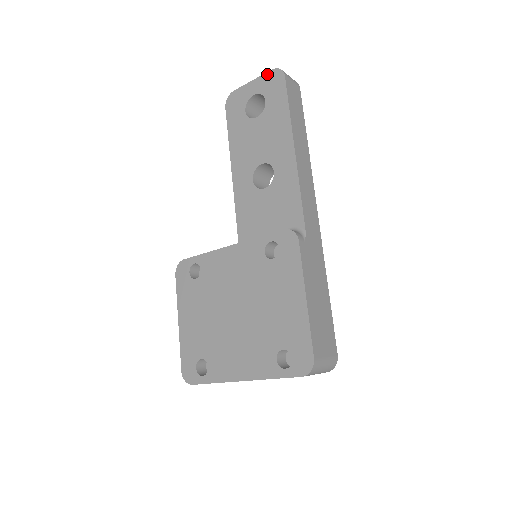
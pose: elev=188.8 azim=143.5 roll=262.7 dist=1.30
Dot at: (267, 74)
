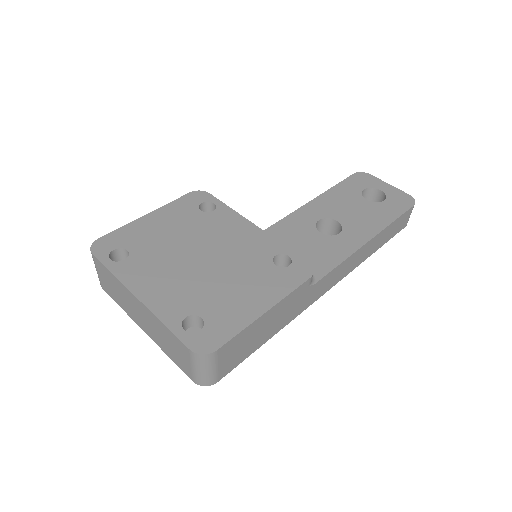
Dot at: (403, 192)
